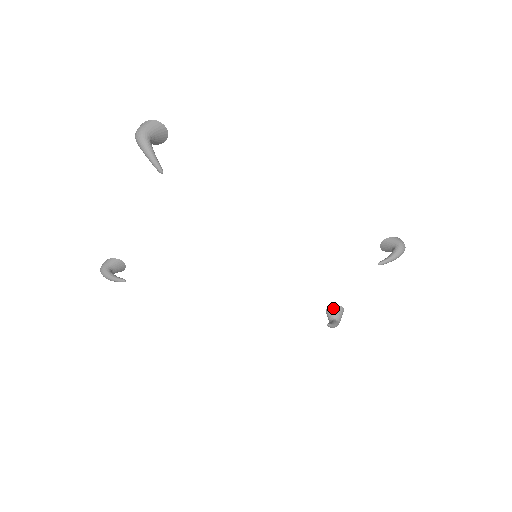
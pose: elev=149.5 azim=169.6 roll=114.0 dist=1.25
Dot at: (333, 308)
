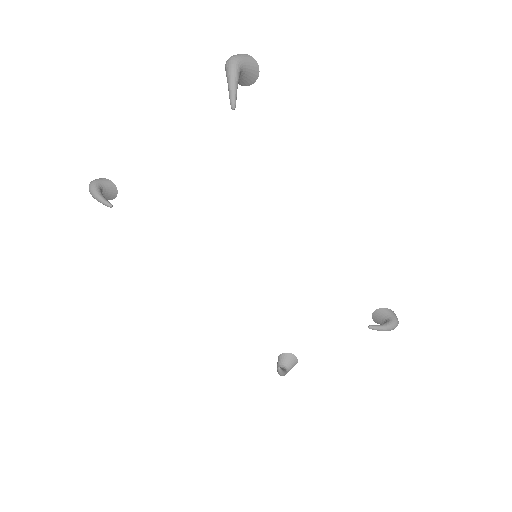
Dot at: (289, 355)
